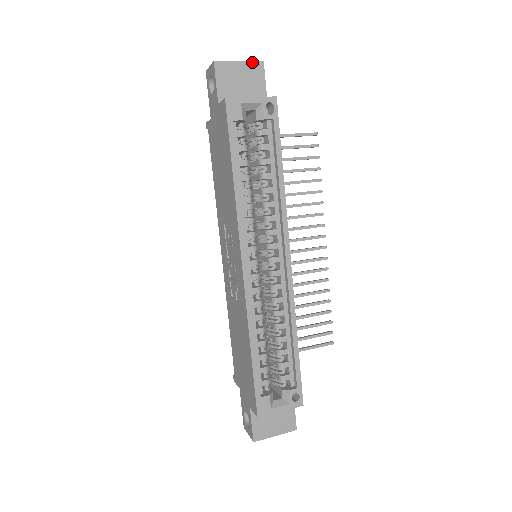
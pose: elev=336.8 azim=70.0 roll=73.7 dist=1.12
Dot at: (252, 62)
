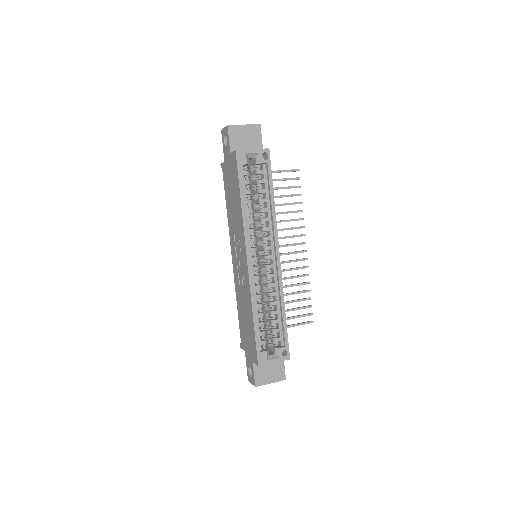
Dot at: (253, 125)
